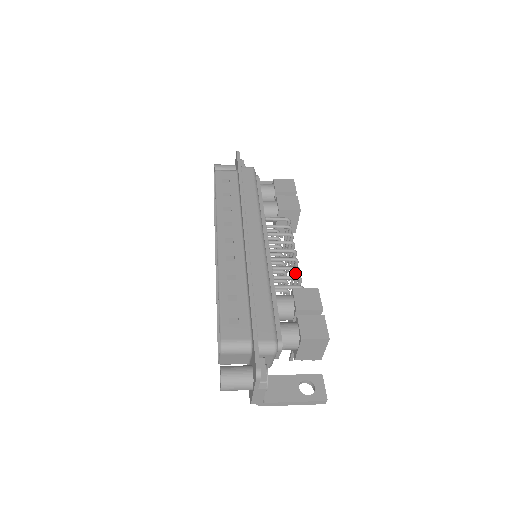
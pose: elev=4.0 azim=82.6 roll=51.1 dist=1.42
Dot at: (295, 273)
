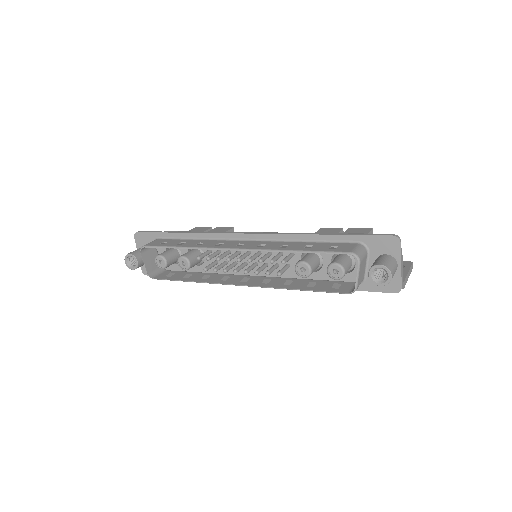
Dot at: occluded
